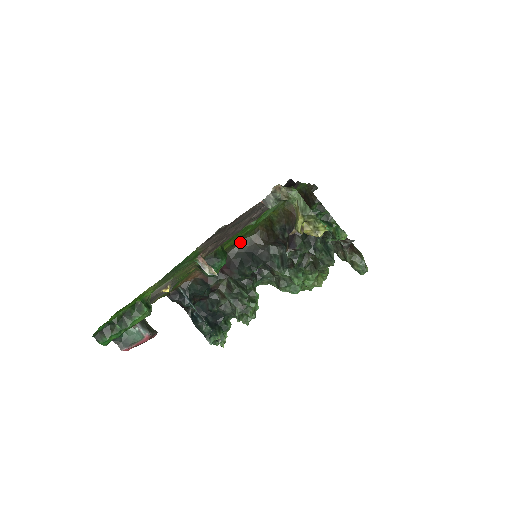
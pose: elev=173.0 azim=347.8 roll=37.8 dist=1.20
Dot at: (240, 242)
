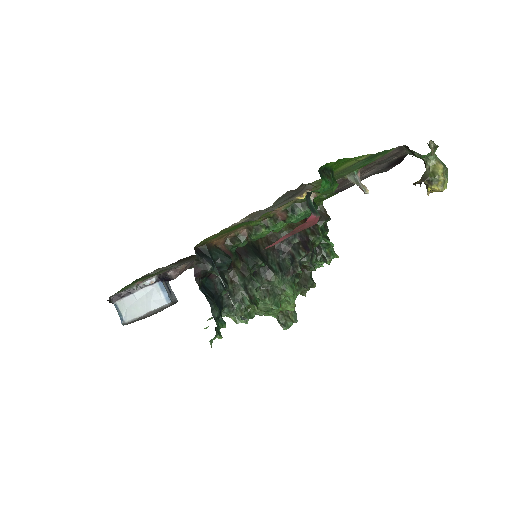
Dot at: occluded
